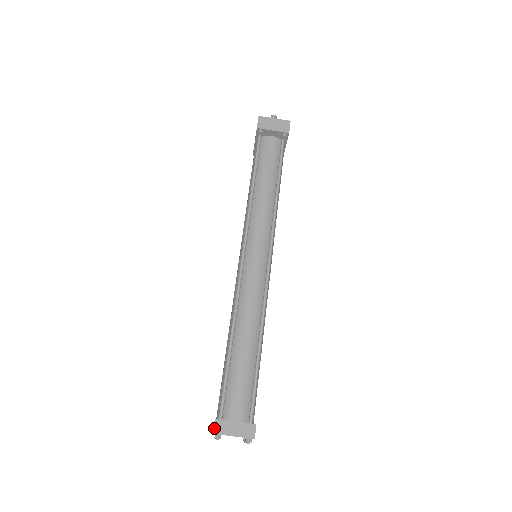
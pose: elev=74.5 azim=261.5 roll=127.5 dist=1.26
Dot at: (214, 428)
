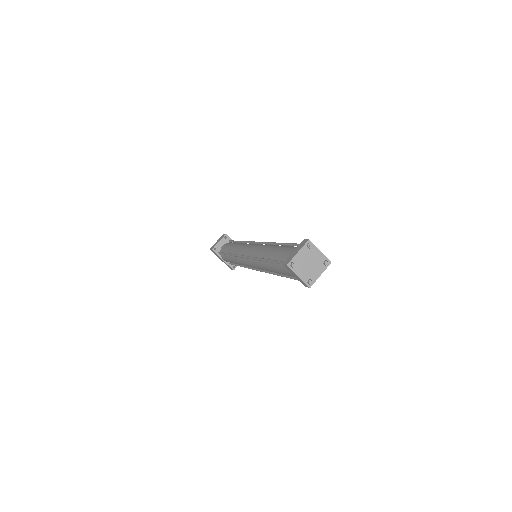
Dot at: (285, 264)
